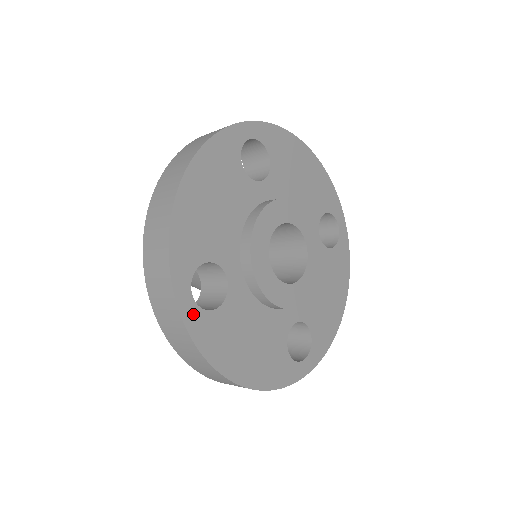
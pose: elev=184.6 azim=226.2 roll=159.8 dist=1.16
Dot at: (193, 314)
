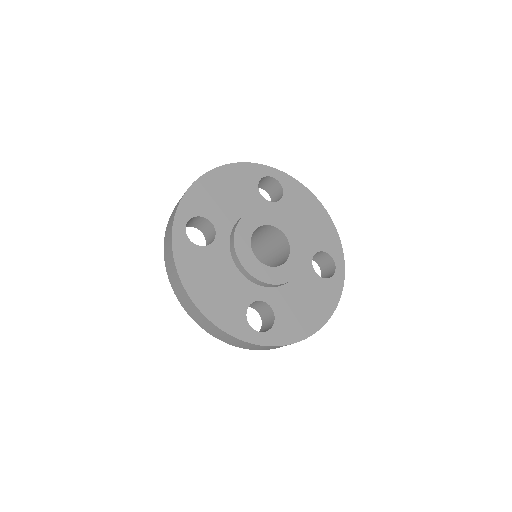
Dot at: (181, 237)
